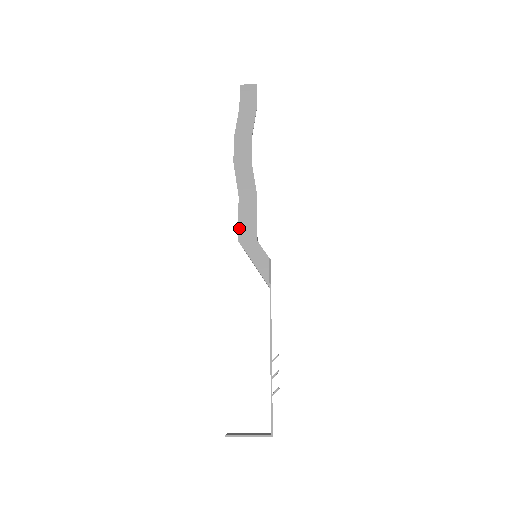
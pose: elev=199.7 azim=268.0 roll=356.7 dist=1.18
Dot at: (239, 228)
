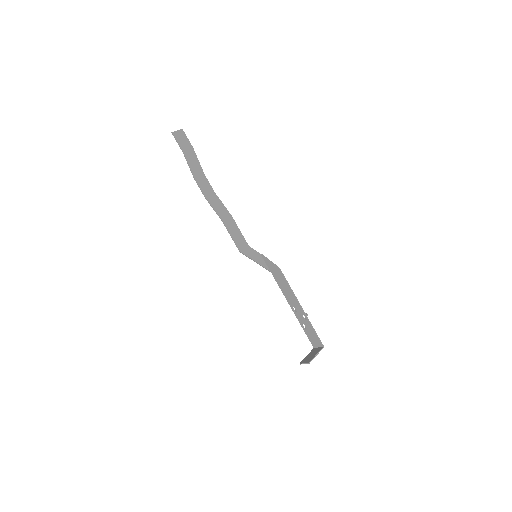
Dot at: (236, 243)
